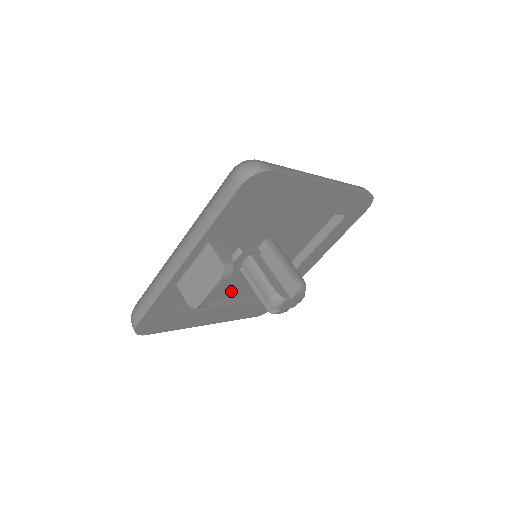
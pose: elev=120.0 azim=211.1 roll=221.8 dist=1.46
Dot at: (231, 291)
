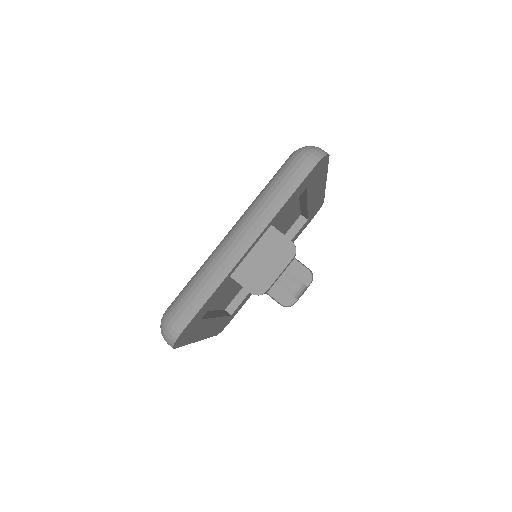
Dot at: (221, 300)
